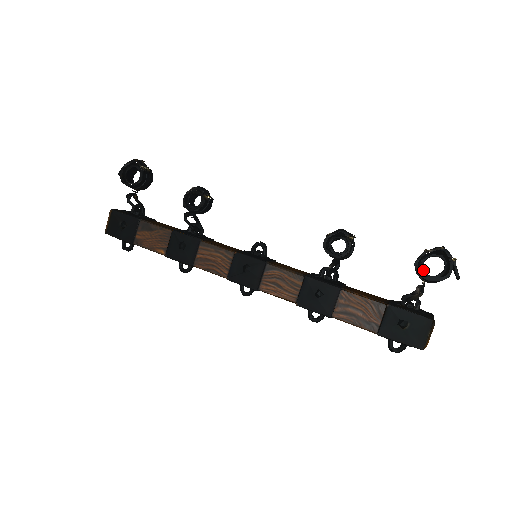
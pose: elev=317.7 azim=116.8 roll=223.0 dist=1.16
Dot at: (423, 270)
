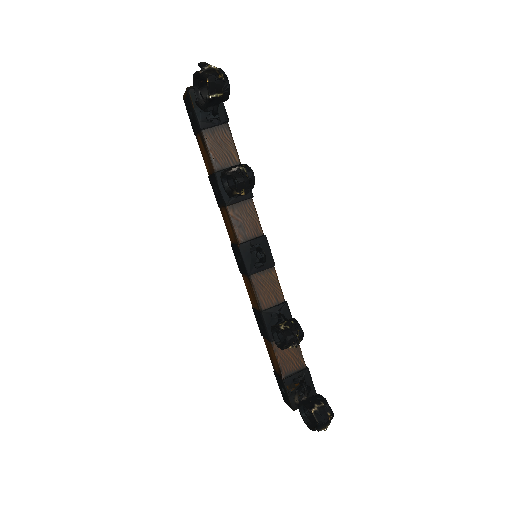
Dot at: (304, 407)
